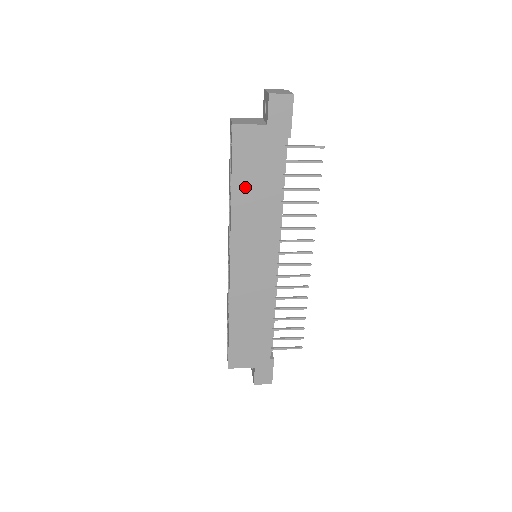
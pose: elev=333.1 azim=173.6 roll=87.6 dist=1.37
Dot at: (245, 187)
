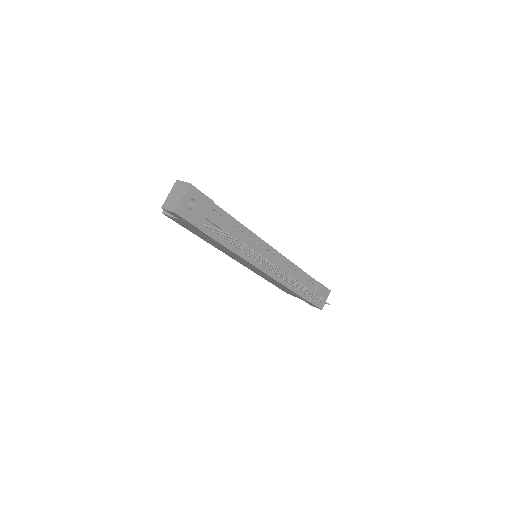
Dot at: (203, 238)
